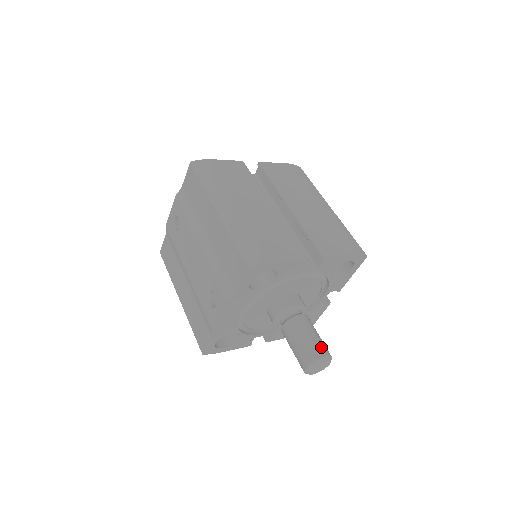
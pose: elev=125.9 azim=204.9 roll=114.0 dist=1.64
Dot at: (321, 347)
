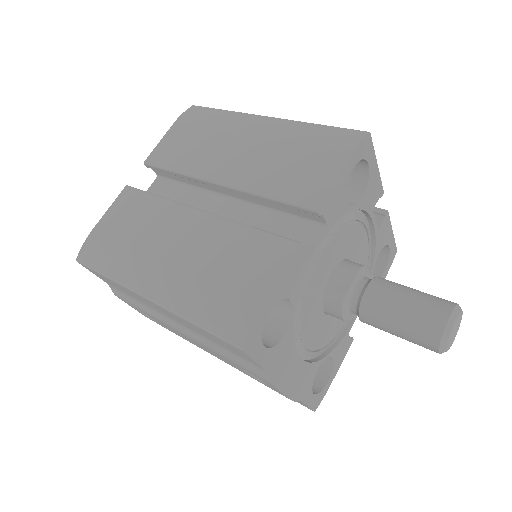
Dot at: (430, 310)
